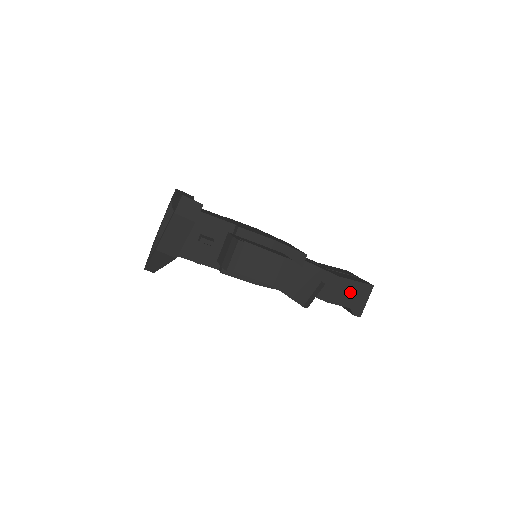
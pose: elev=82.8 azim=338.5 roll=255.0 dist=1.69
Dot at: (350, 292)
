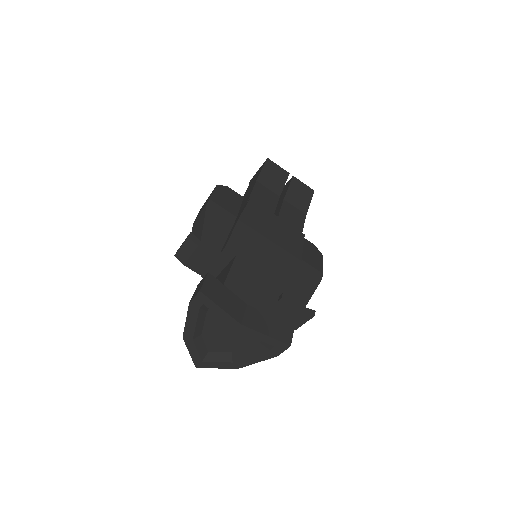
Dot at: occluded
